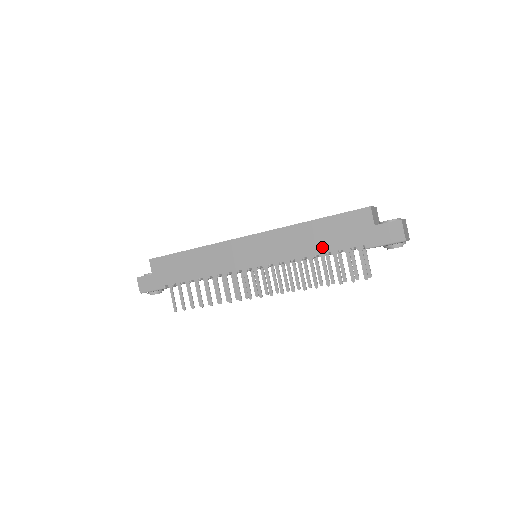
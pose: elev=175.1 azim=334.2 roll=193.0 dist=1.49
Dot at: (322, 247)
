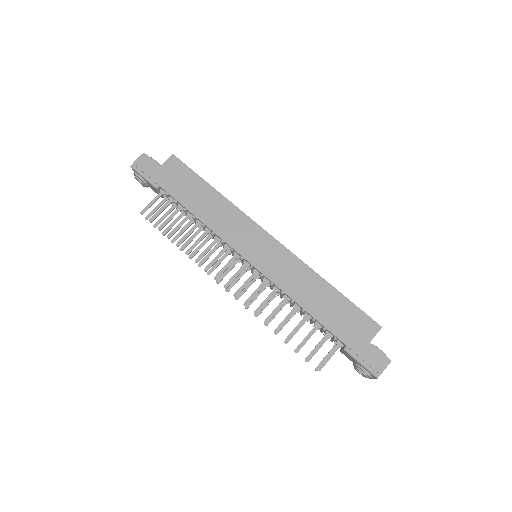
Dot at: (317, 311)
